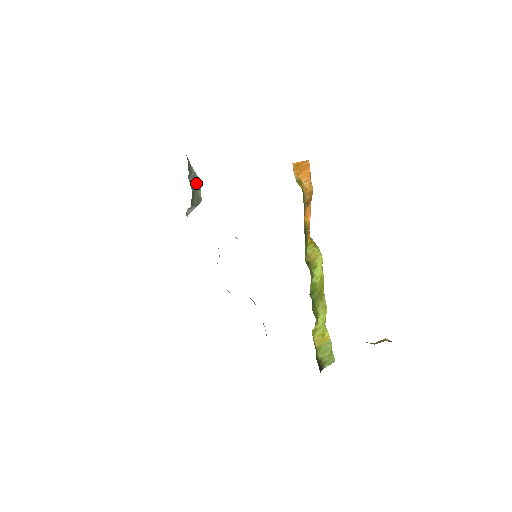
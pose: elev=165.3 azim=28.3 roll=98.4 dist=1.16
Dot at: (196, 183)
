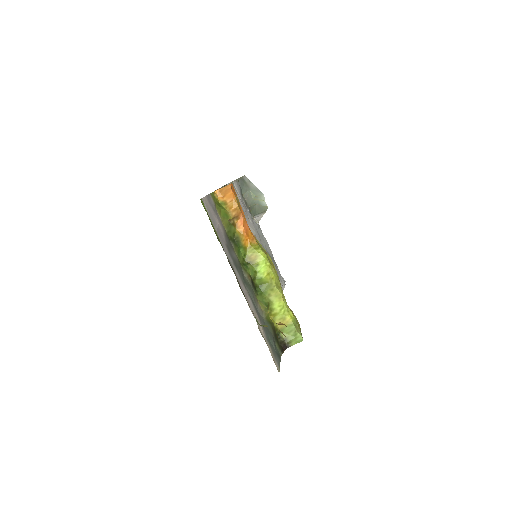
Dot at: (255, 196)
